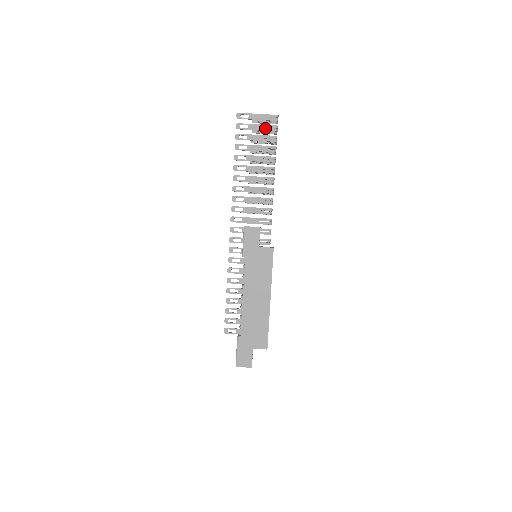
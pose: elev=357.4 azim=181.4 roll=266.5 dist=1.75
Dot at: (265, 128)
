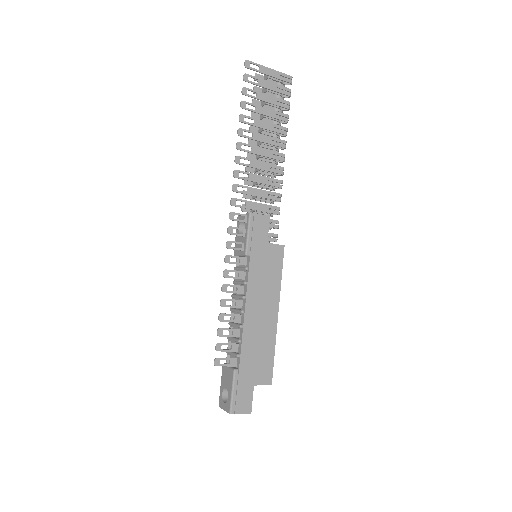
Dot at: (278, 89)
